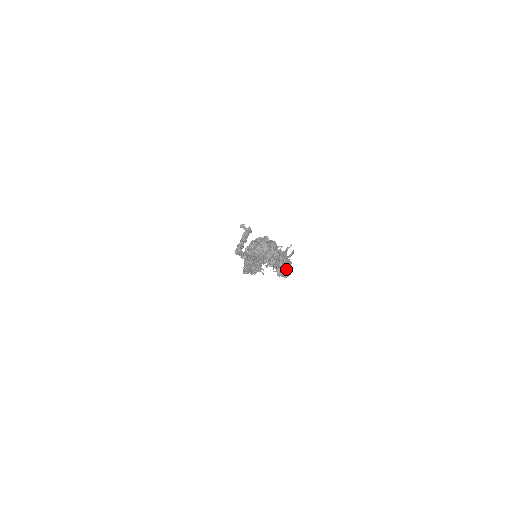
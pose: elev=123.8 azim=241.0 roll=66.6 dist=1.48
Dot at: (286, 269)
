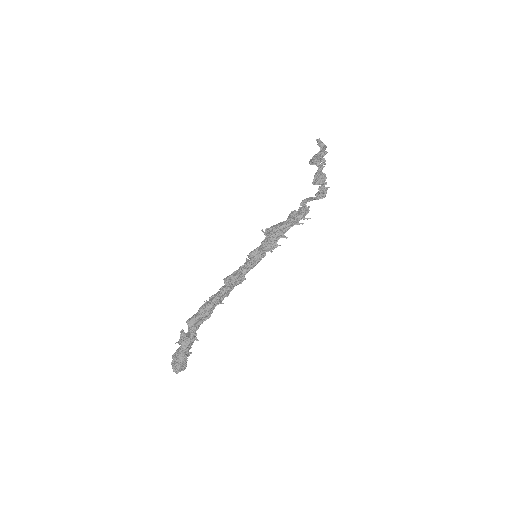
Dot at: (176, 372)
